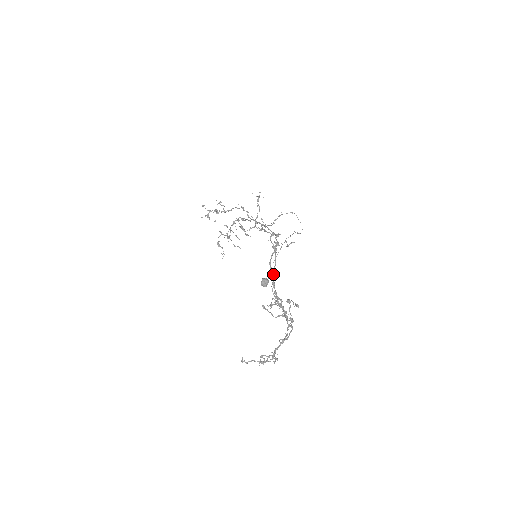
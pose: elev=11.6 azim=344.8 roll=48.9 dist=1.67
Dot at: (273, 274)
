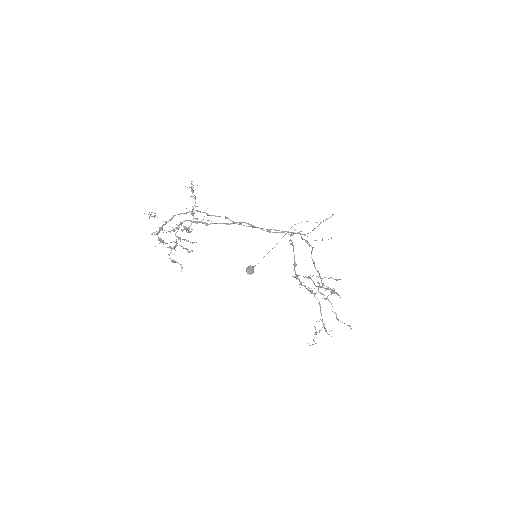
Dot at: (296, 265)
